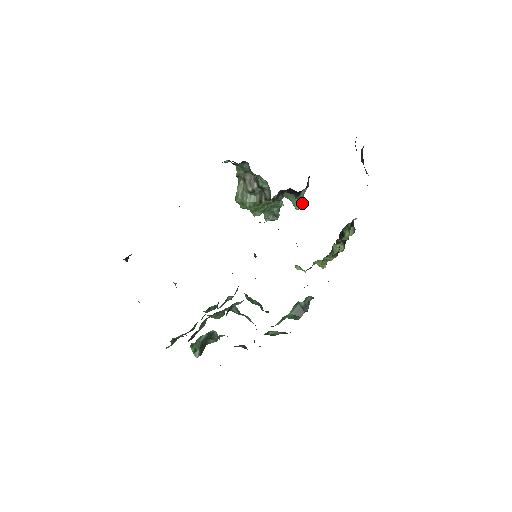
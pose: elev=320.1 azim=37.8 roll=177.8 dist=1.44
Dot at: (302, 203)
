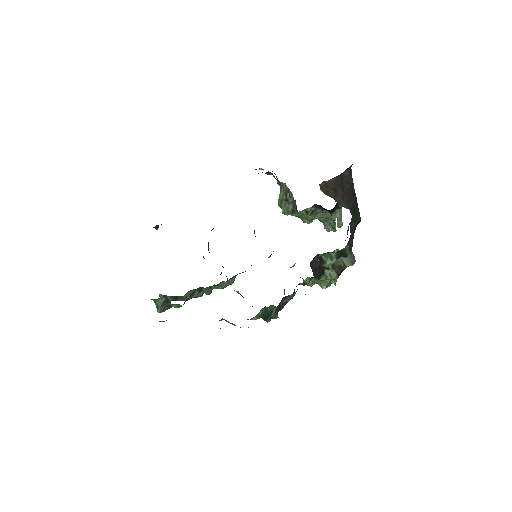
Dot at: (341, 222)
